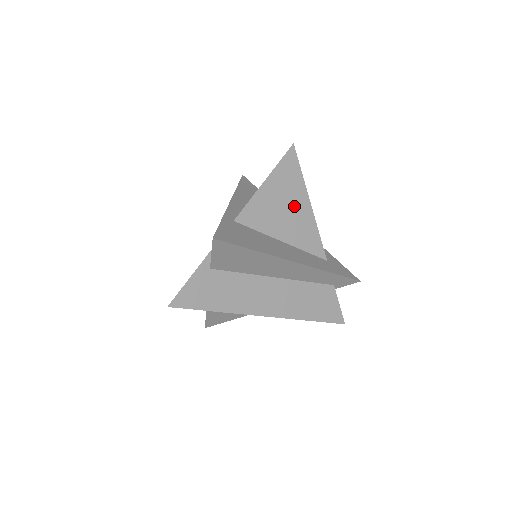
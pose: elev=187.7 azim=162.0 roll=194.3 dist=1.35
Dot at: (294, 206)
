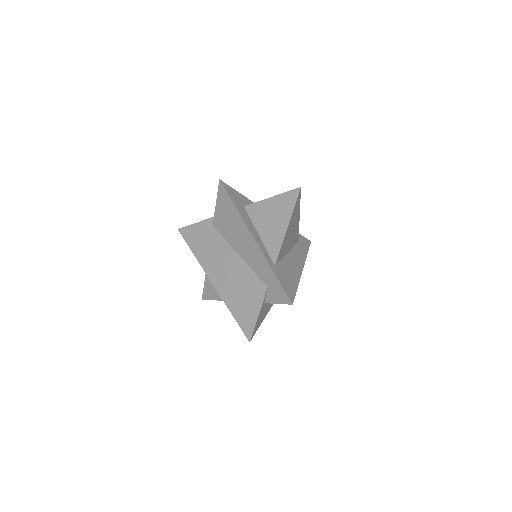
Dot at: (294, 226)
